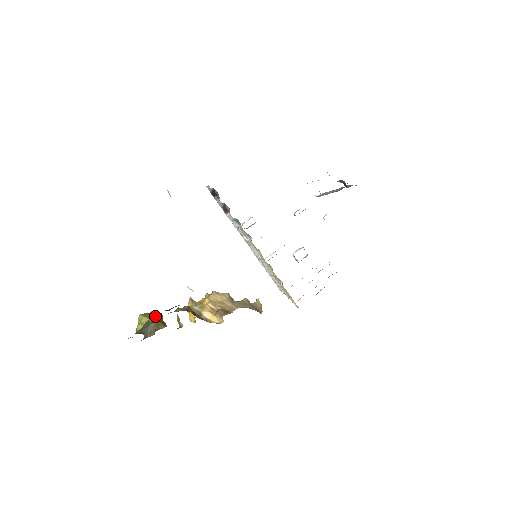
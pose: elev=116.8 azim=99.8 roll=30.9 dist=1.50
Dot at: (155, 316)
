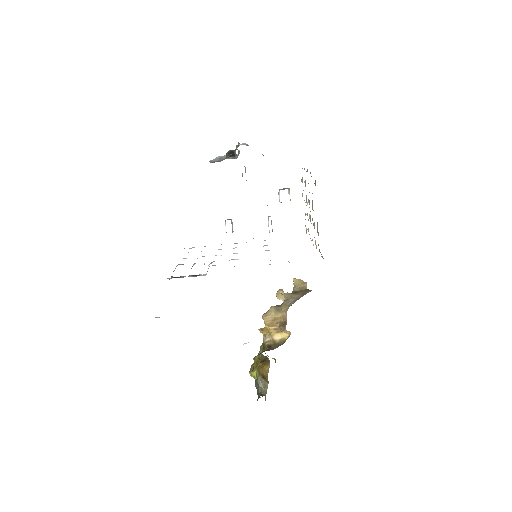
Dot at: occluded
